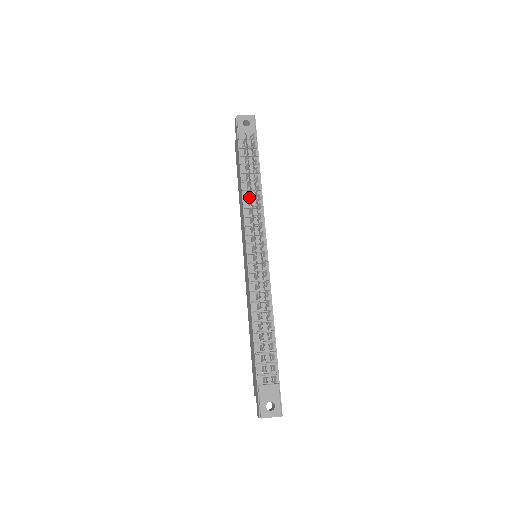
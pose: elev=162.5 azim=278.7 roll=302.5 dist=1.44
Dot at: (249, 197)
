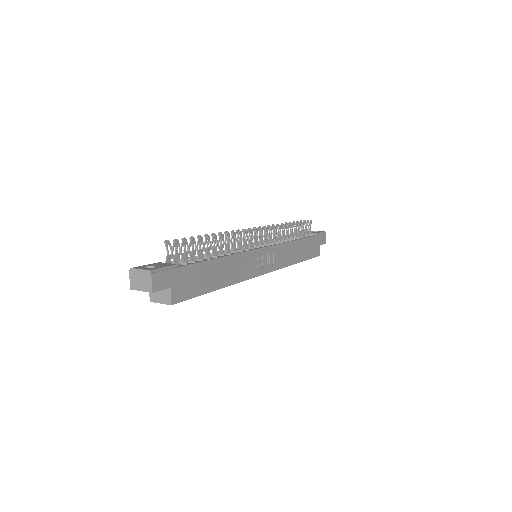
Dot at: occluded
